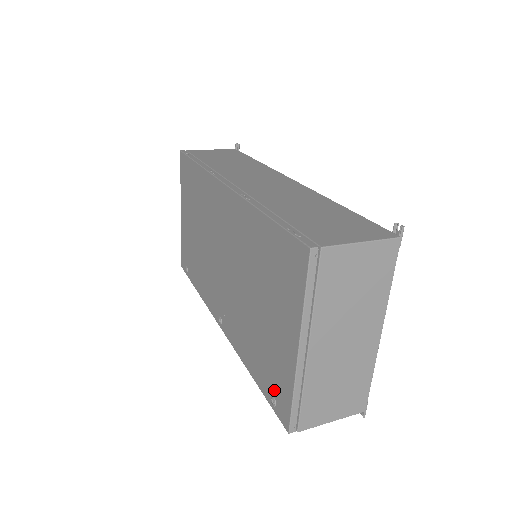
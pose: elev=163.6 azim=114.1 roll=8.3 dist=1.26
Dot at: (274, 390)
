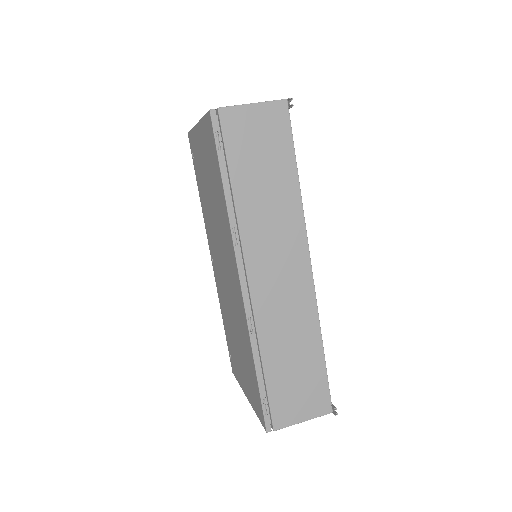
Dot at: (232, 358)
